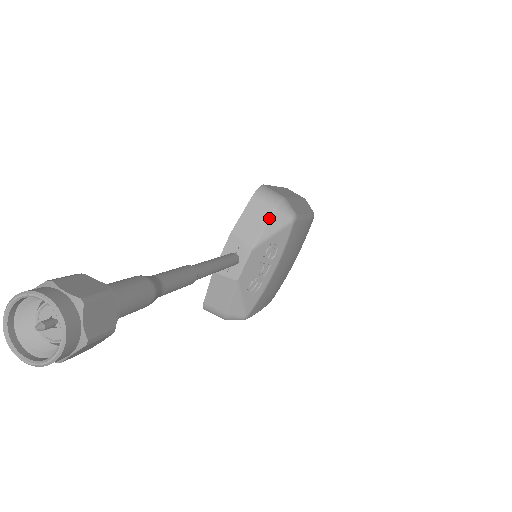
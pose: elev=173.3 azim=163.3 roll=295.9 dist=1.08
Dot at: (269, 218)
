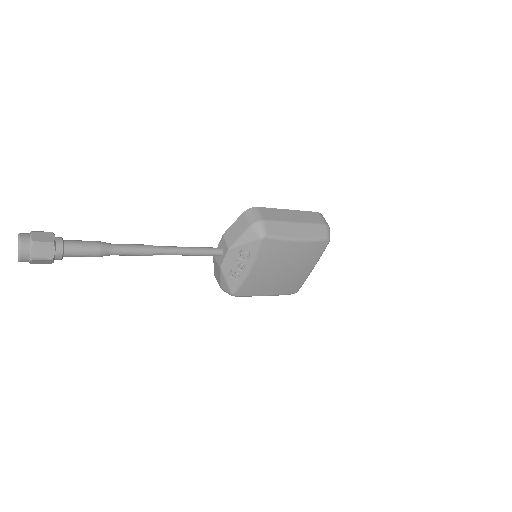
Dot at: (244, 232)
